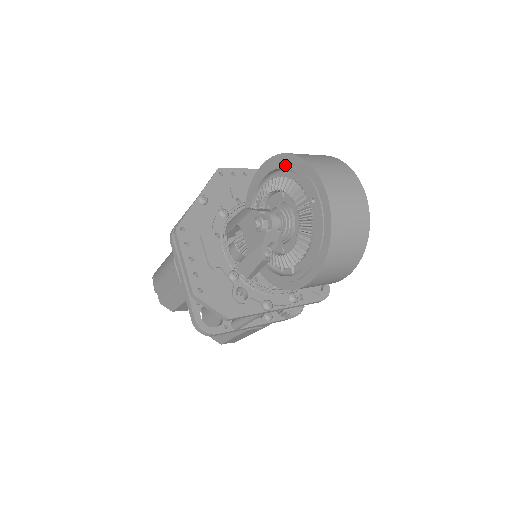
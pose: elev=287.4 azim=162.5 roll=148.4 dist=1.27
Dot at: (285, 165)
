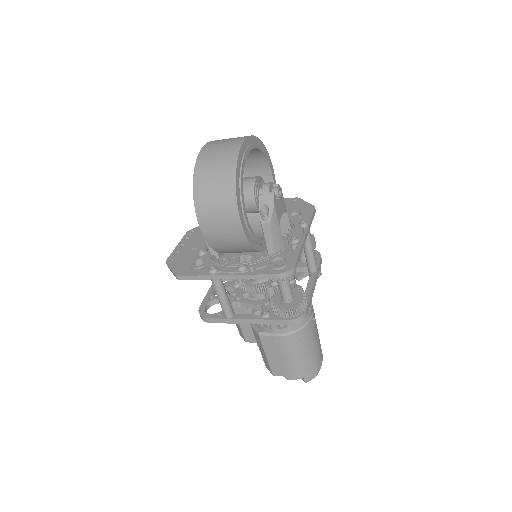
Dot at: occluded
